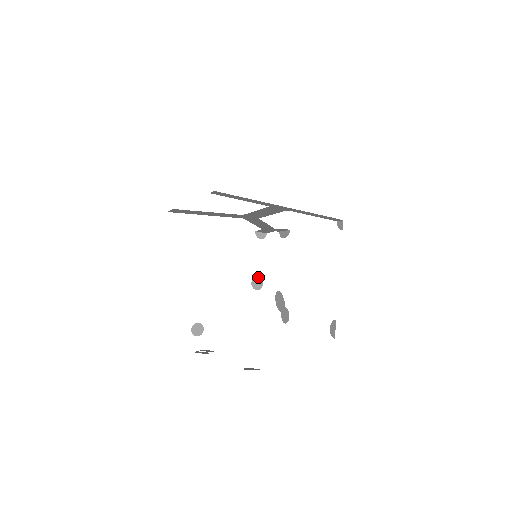
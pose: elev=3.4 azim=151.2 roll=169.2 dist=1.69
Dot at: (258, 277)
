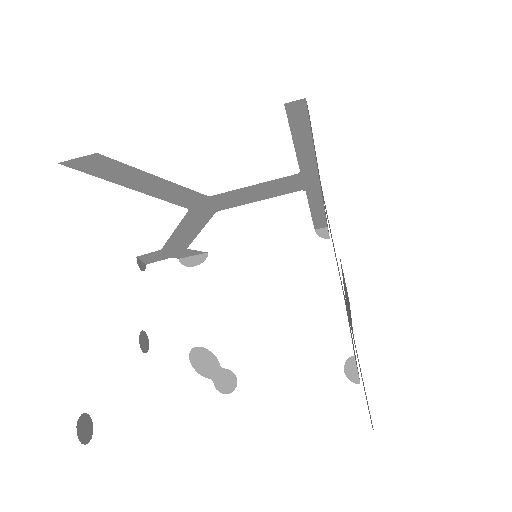
Dot at: (144, 331)
